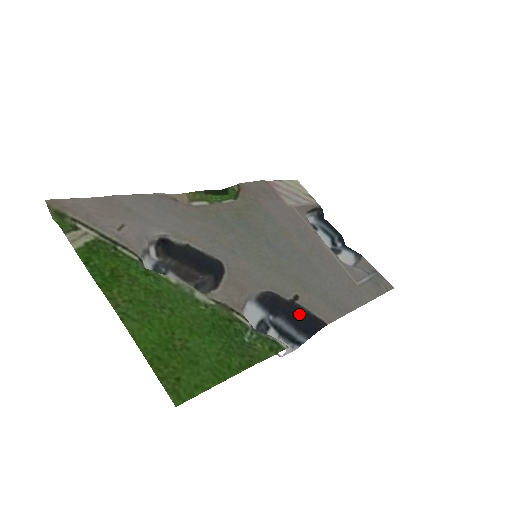
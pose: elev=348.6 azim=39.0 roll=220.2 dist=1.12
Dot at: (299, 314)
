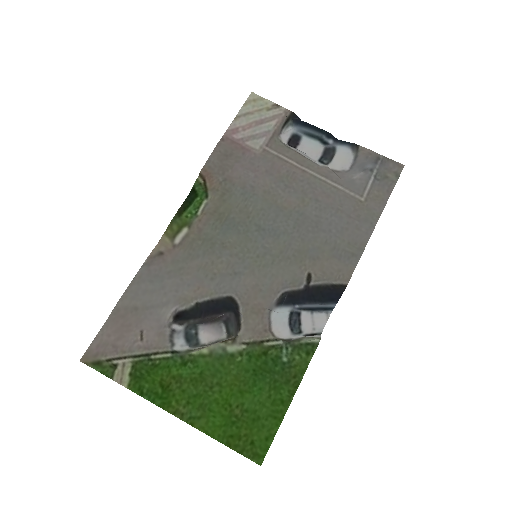
Dot at: (318, 293)
